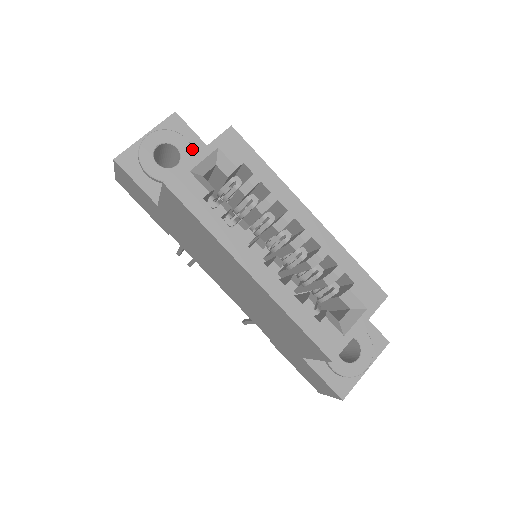
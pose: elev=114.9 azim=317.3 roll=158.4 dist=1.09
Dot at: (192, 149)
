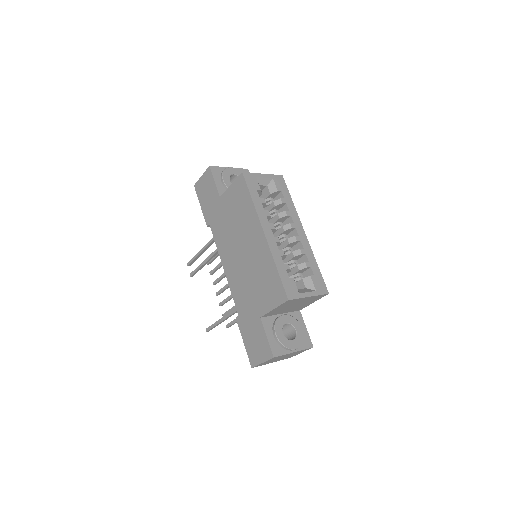
Dot at: occluded
